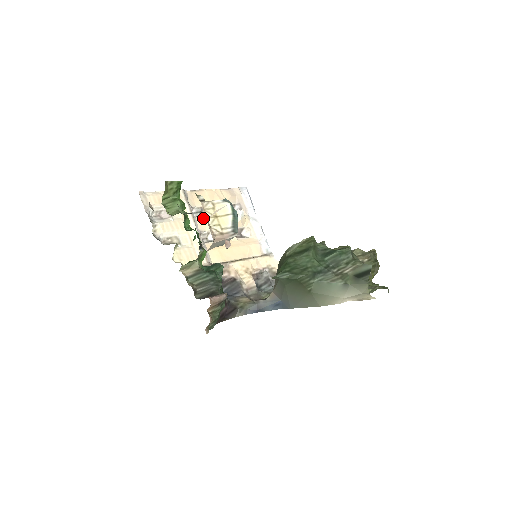
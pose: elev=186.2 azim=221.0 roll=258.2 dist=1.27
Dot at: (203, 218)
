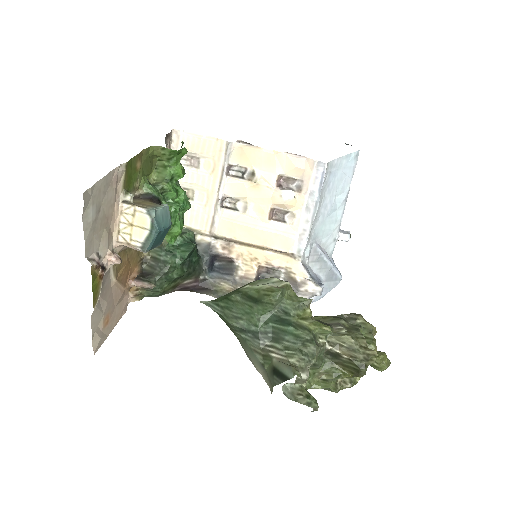
Dot at: (238, 182)
